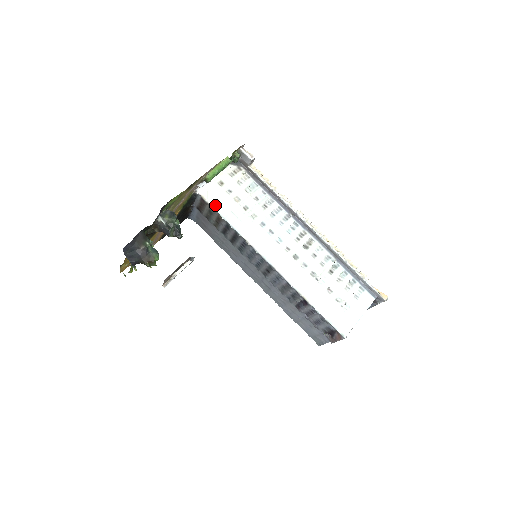
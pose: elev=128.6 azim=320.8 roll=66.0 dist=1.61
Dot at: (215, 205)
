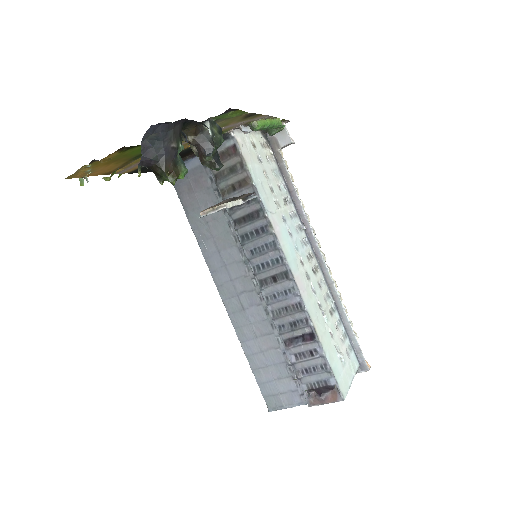
Dot at: (248, 162)
